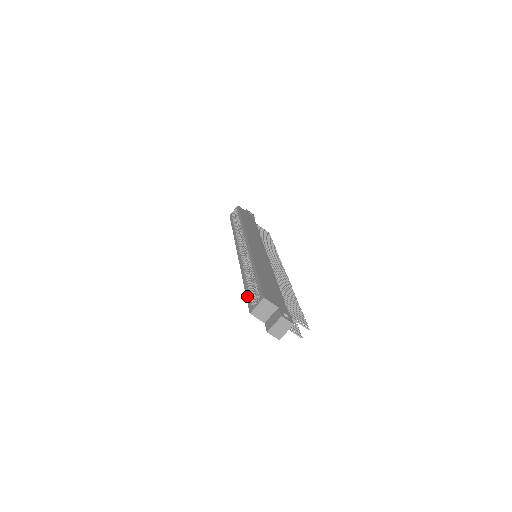
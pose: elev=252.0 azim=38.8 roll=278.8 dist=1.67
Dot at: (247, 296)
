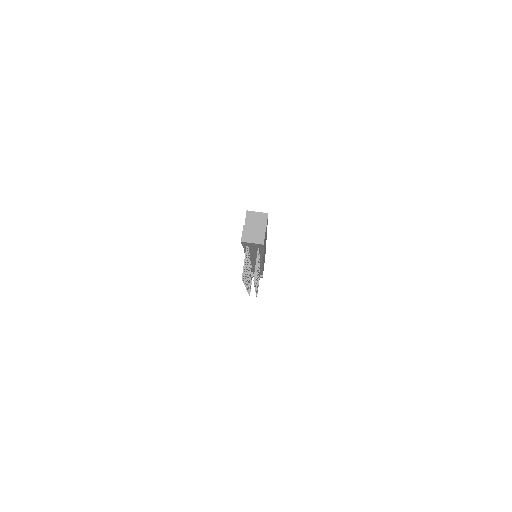
Dot at: occluded
